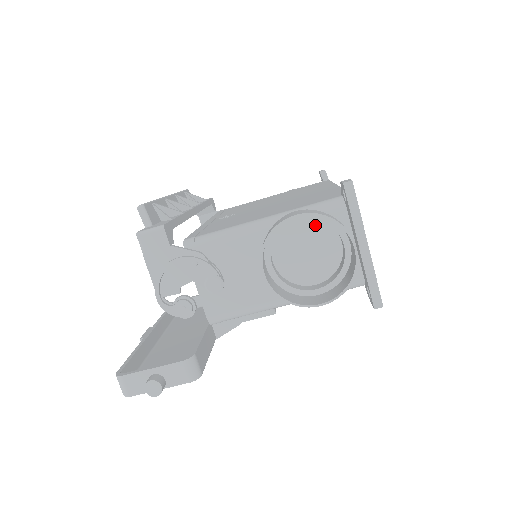
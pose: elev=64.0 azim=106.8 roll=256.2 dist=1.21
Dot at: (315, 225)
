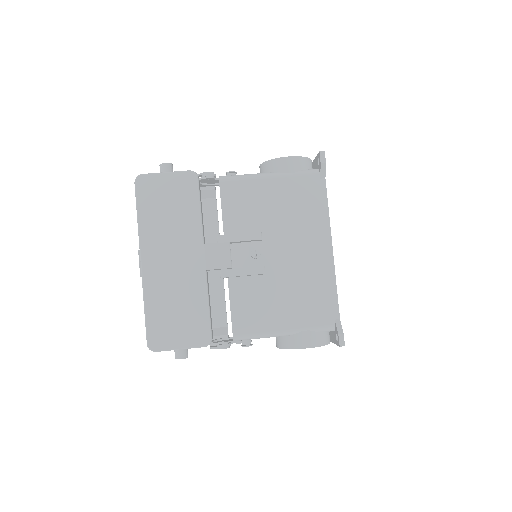
Dot at: occluded
